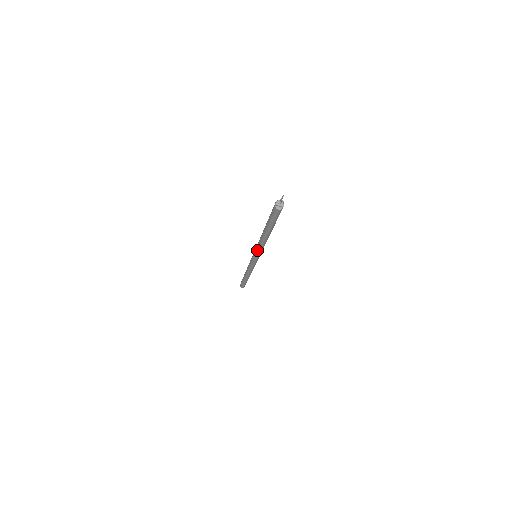
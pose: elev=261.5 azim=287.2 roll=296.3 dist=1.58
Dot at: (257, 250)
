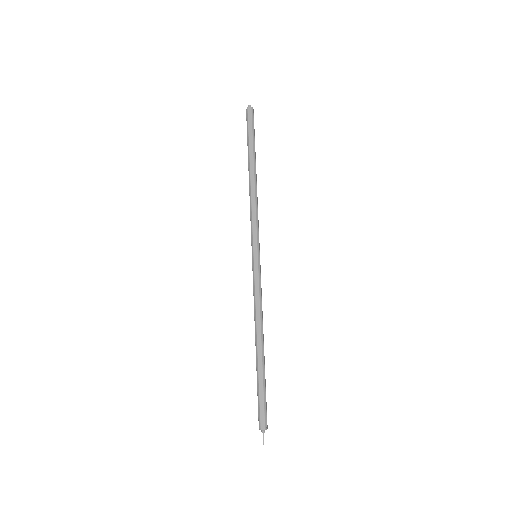
Dot at: occluded
